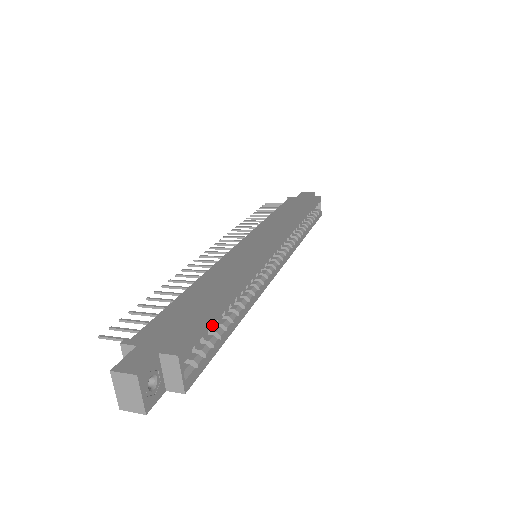
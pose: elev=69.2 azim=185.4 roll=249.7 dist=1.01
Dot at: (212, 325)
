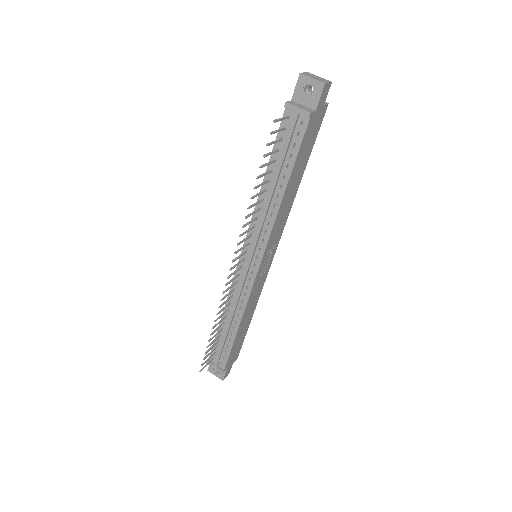
Dot at: occluded
